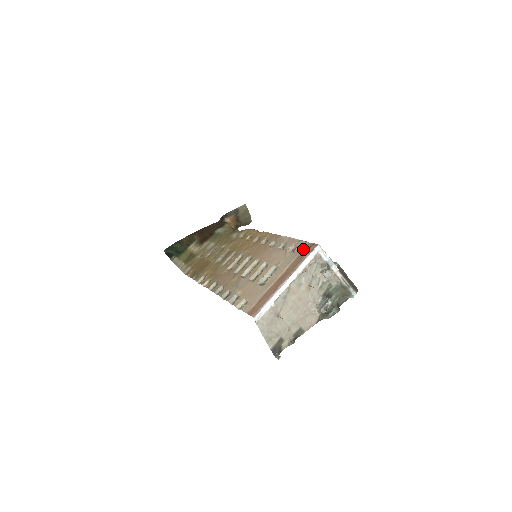
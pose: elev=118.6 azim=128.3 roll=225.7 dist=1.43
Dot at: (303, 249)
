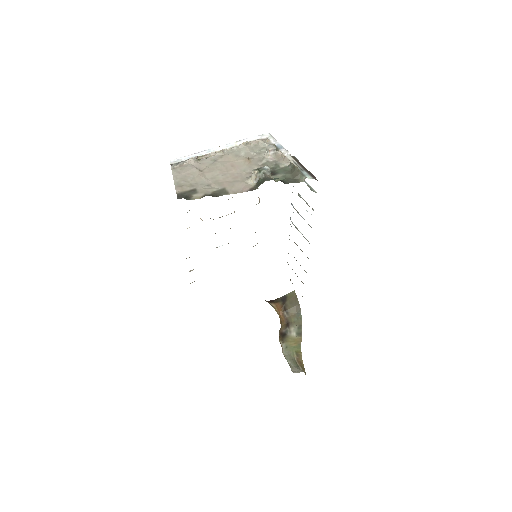
Dot at: occluded
